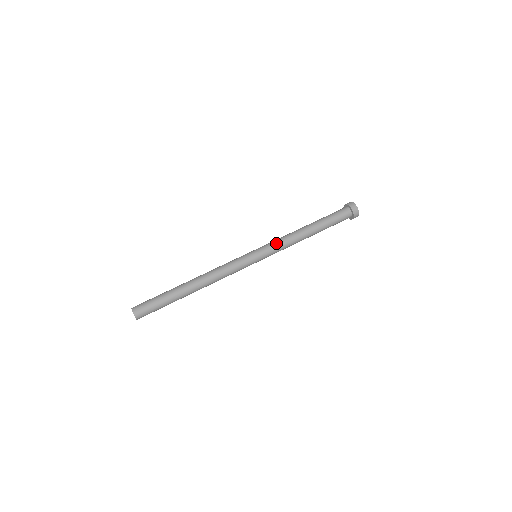
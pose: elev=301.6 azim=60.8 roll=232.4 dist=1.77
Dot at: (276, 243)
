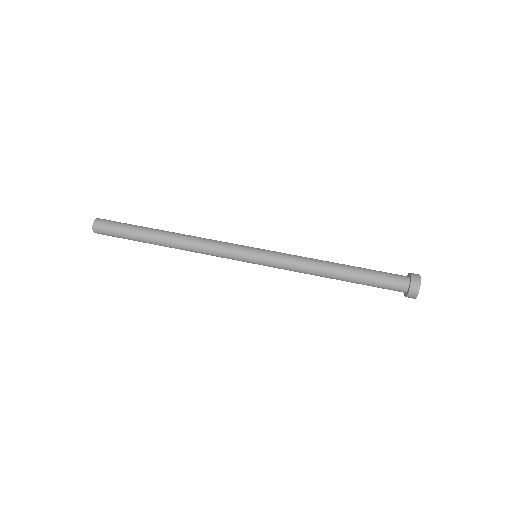
Dot at: (287, 254)
